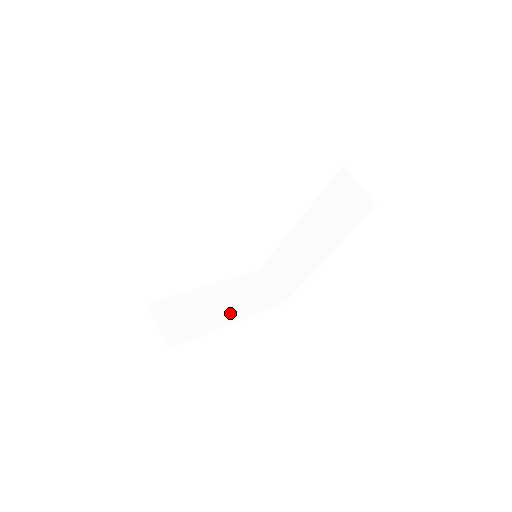
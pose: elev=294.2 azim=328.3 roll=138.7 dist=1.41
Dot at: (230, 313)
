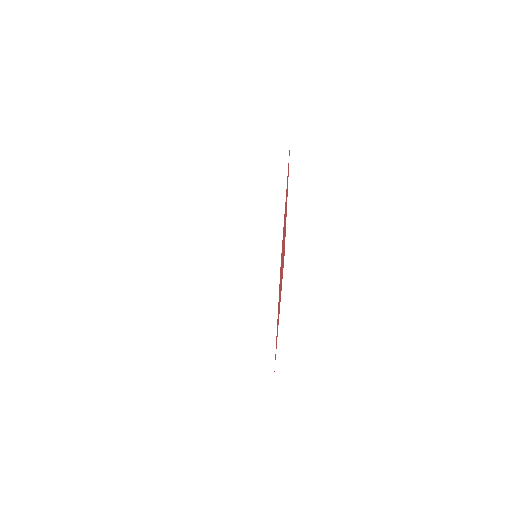
Dot at: (267, 308)
